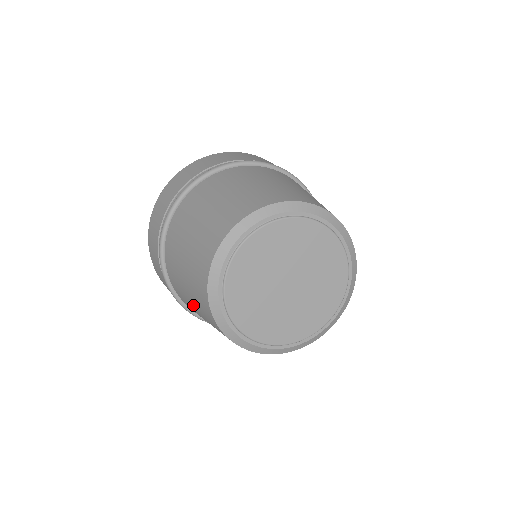
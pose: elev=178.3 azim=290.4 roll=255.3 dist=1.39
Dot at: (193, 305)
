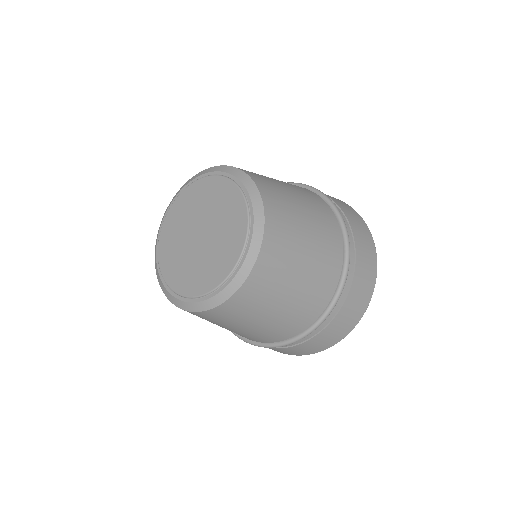
Dot at: occluded
